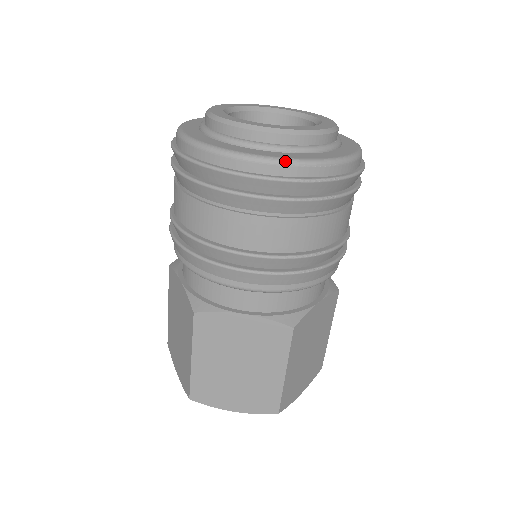
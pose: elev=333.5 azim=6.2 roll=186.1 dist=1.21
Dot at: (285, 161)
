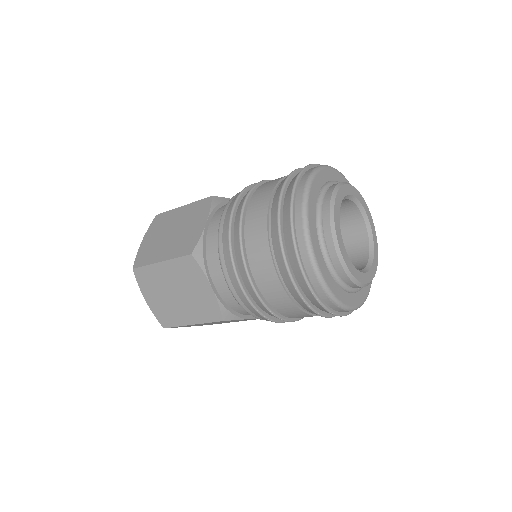
Dot at: (324, 284)
